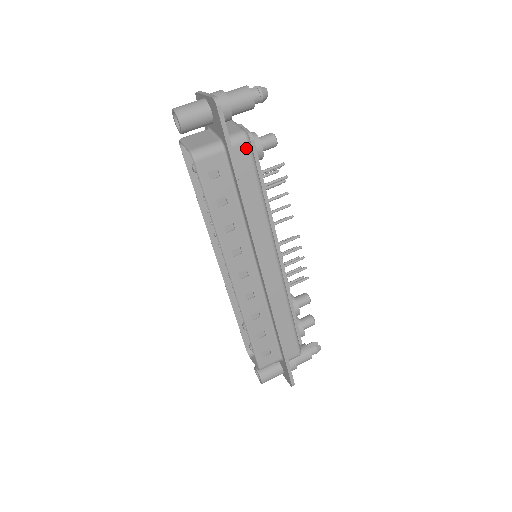
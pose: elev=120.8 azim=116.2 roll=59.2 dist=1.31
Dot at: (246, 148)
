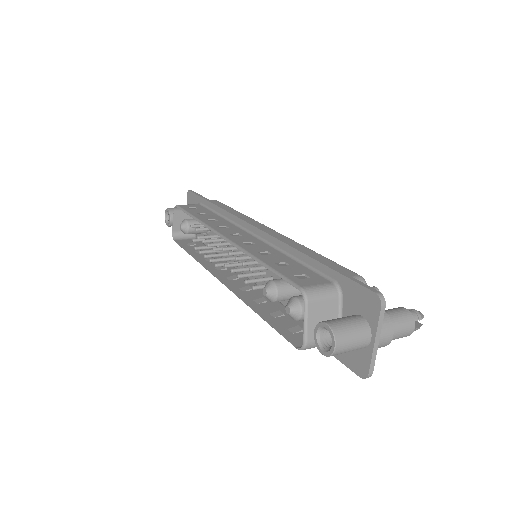
Dot at: (215, 201)
